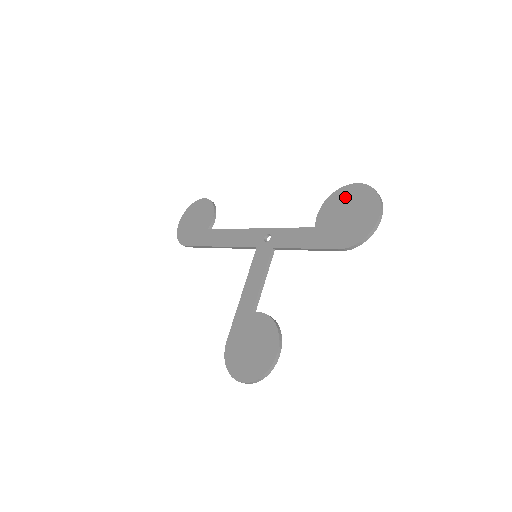
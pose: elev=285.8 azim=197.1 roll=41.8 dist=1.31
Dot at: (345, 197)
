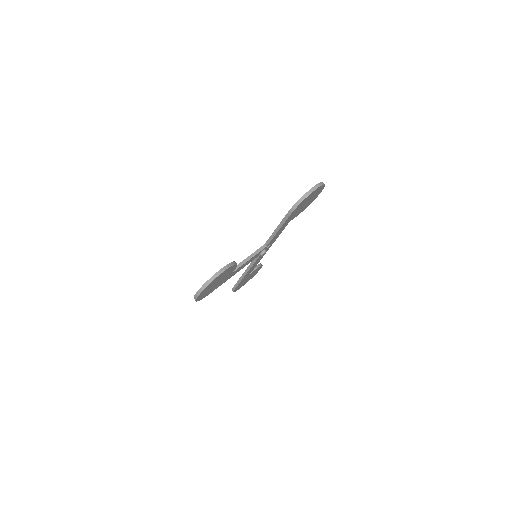
Dot at: occluded
